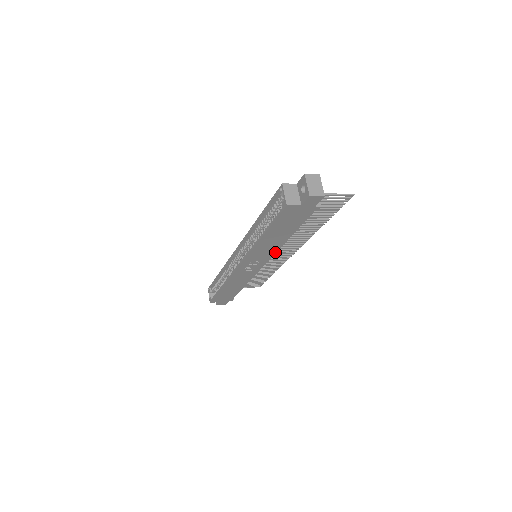
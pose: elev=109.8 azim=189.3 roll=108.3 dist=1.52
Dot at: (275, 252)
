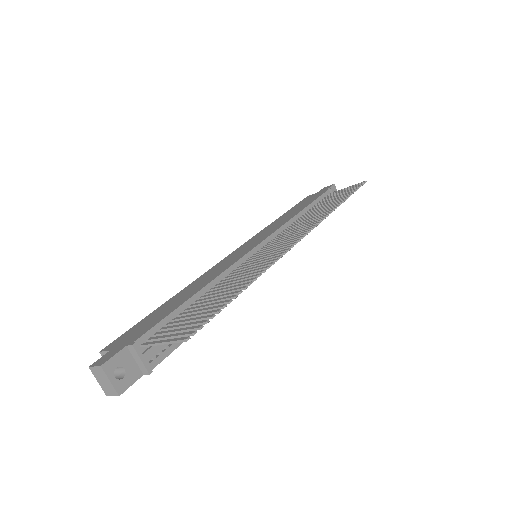
Dot at: occluded
